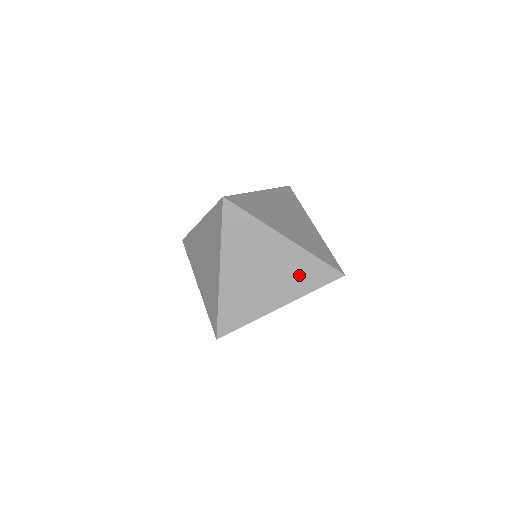
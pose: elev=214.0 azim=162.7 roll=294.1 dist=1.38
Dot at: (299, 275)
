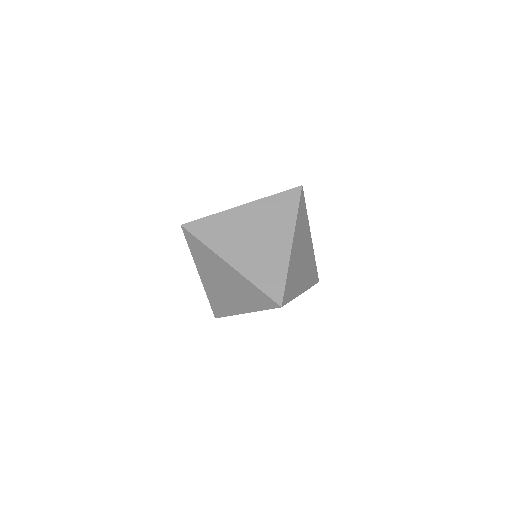
Dot at: (277, 214)
